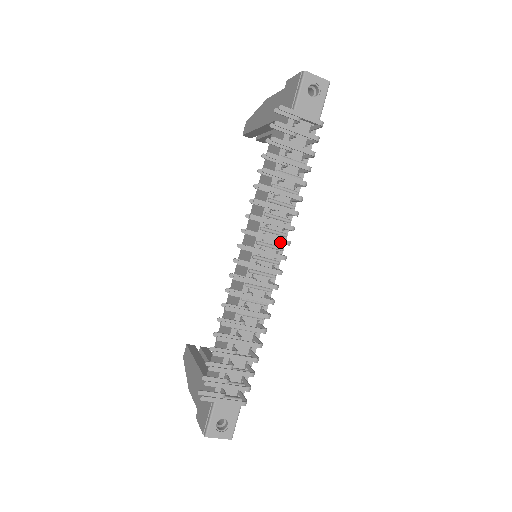
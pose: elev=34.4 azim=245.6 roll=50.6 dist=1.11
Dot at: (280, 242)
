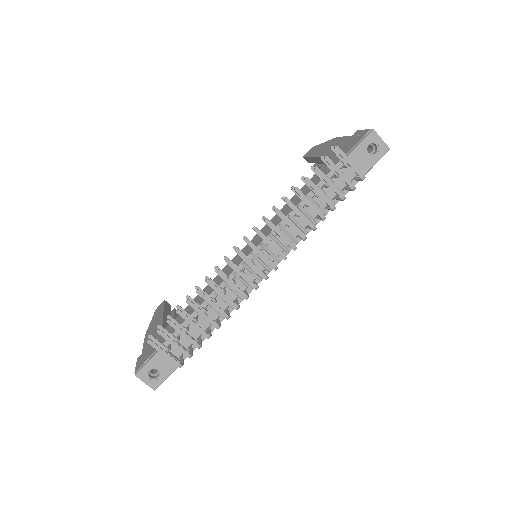
Dot at: (278, 253)
